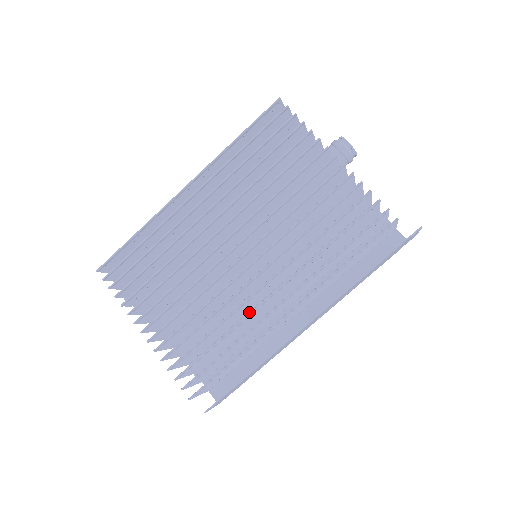
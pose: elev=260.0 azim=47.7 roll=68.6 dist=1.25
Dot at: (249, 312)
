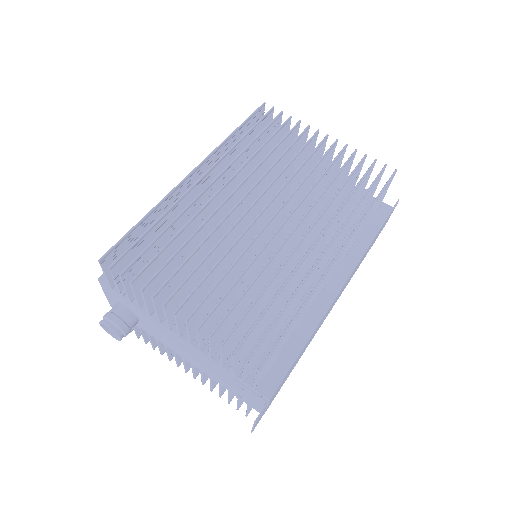
Dot at: occluded
